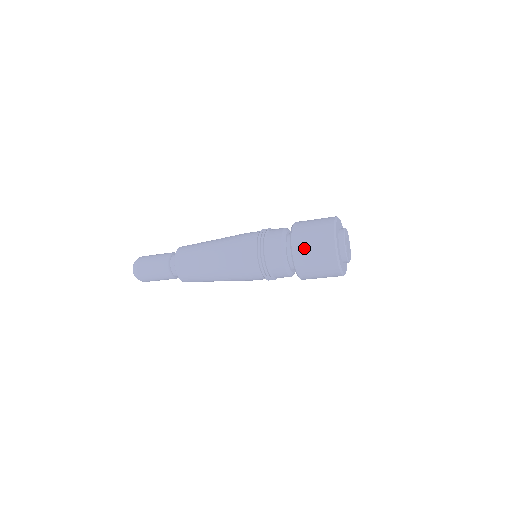
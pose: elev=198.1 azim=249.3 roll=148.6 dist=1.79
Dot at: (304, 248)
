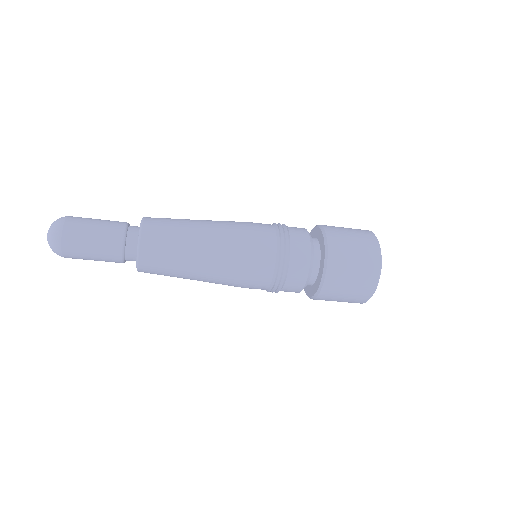
Dot at: (344, 256)
